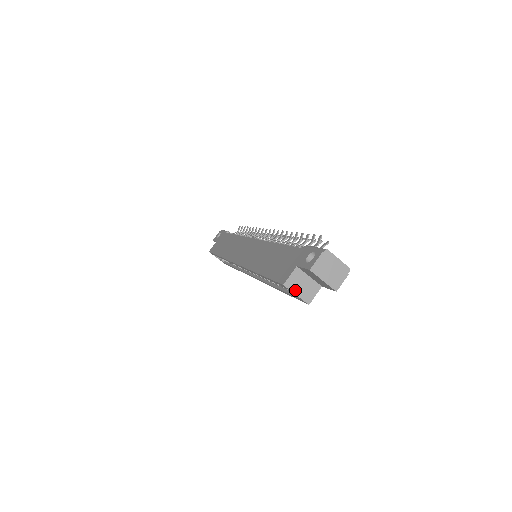
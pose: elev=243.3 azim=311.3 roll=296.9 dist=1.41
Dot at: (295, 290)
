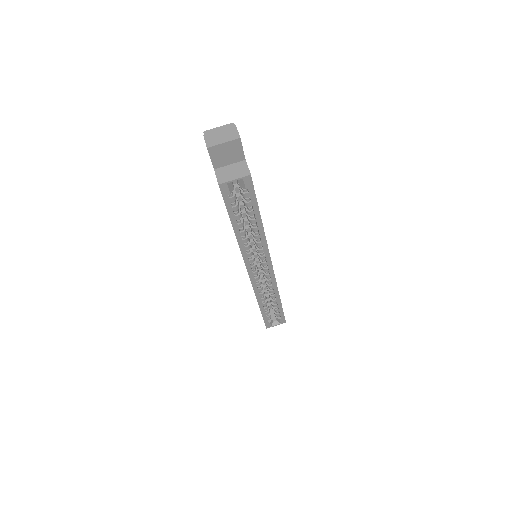
Dot at: (230, 179)
